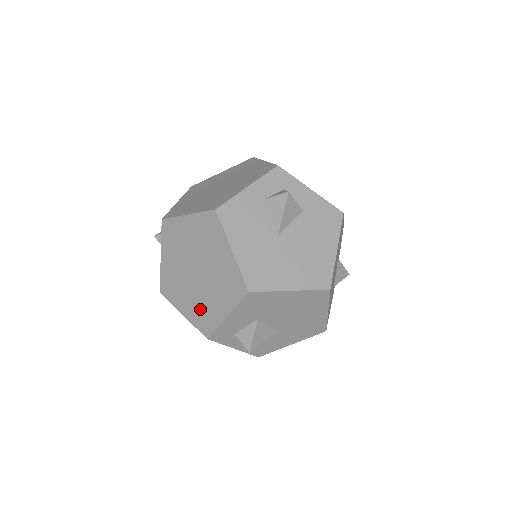
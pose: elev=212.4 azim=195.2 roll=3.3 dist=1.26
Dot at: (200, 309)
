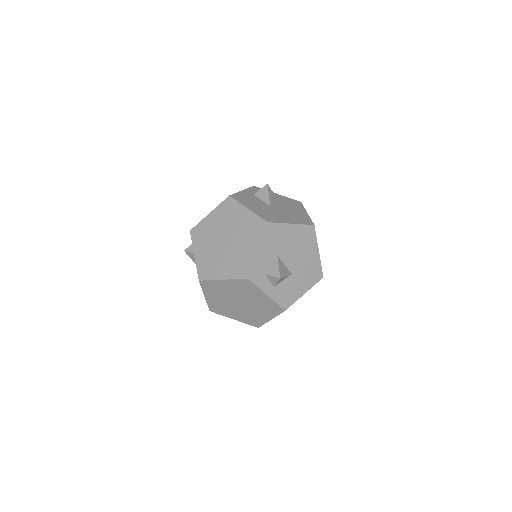
Dot at: (236, 263)
